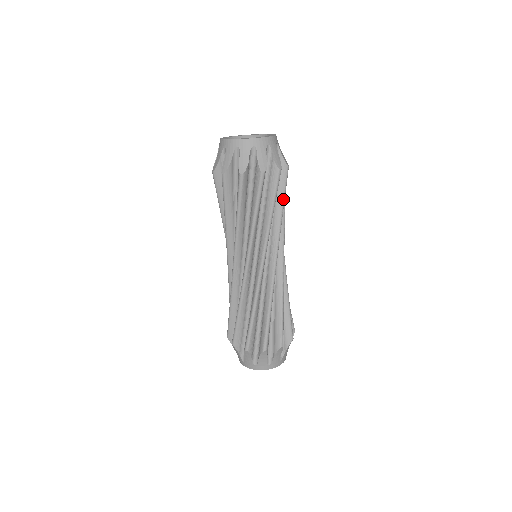
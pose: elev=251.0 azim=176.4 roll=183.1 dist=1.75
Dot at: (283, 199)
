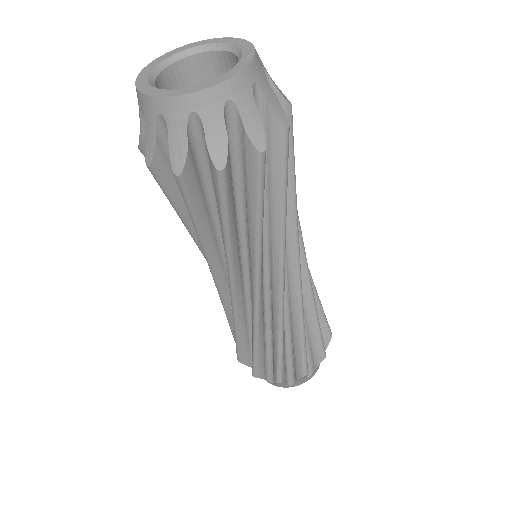
Dot at: (293, 168)
